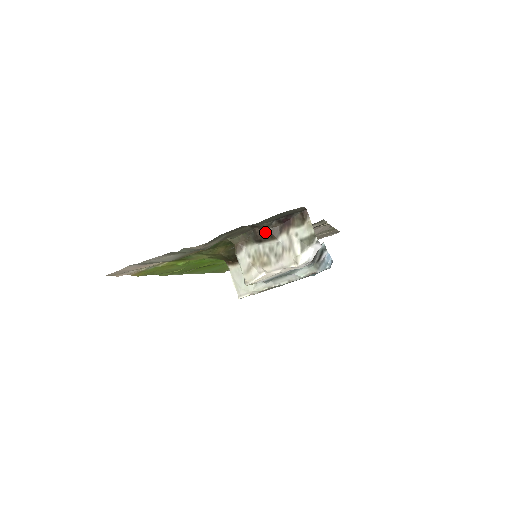
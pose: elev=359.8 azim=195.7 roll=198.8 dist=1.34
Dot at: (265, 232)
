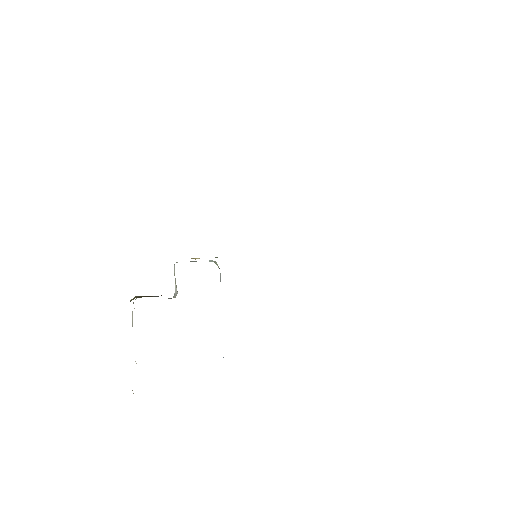
Dot at: occluded
